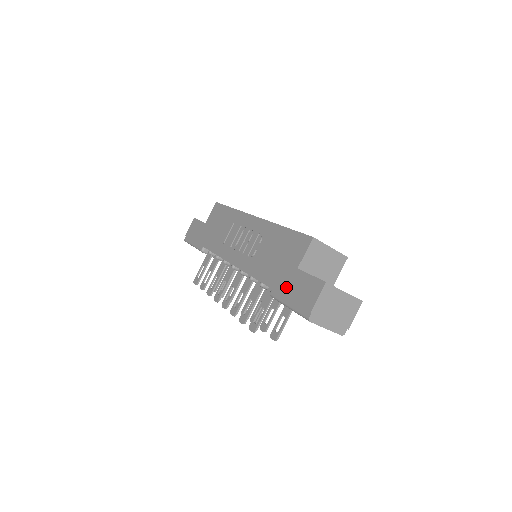
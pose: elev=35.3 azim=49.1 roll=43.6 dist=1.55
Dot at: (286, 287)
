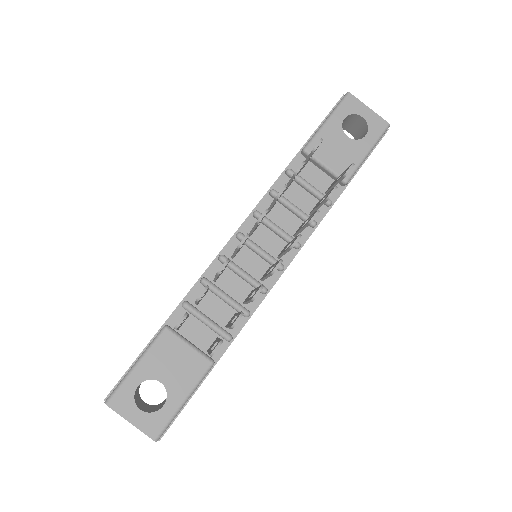
Dot at: occluded
